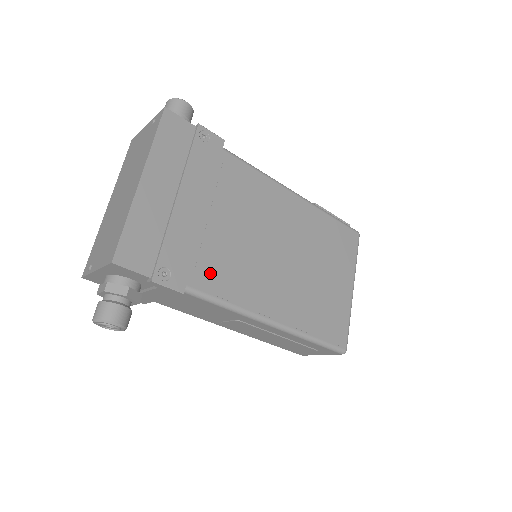
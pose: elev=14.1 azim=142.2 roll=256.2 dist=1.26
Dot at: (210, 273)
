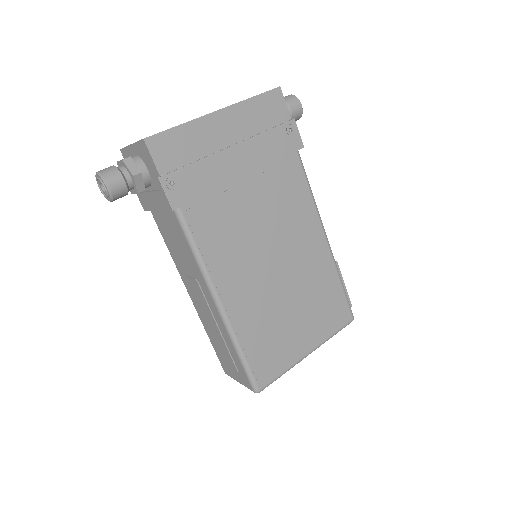
Dot at: (206, 219)
